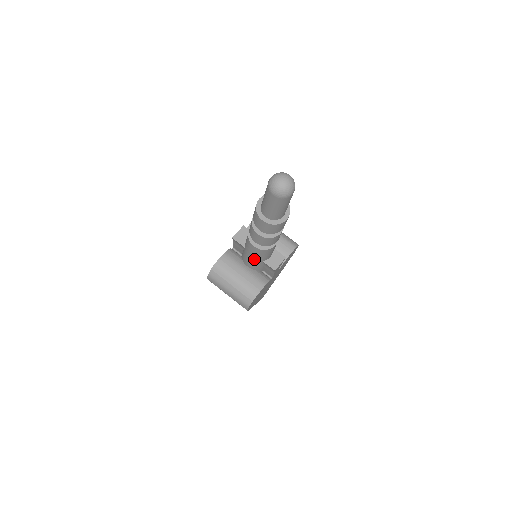
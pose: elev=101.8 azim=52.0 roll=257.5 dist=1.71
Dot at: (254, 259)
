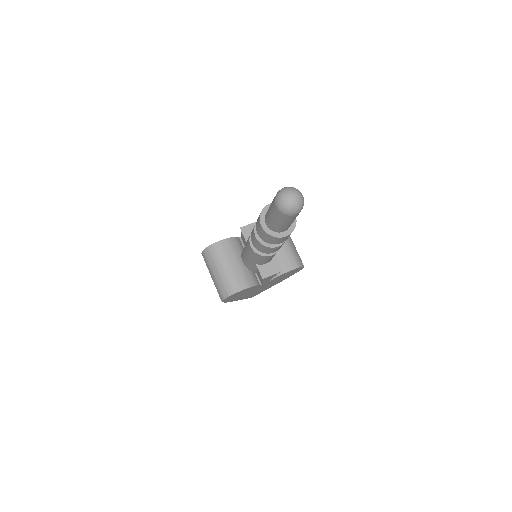
Dot at: (249, 258)
